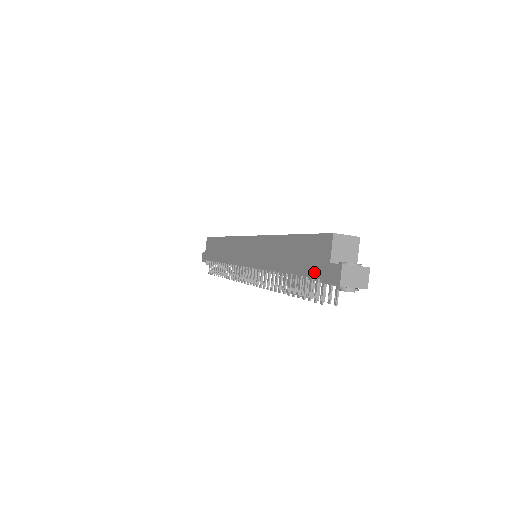
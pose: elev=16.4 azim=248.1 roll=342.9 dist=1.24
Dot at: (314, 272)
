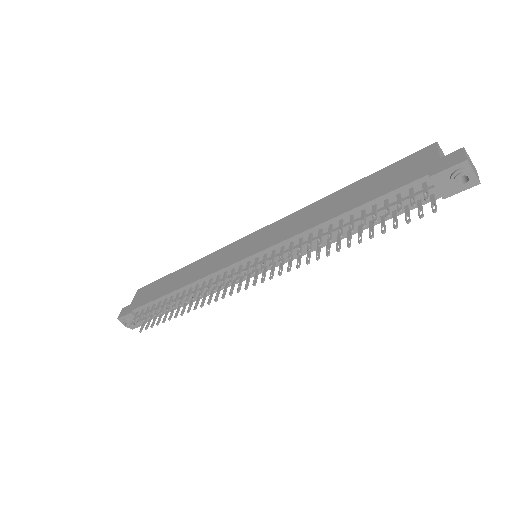
Dot at: (411, 178)
